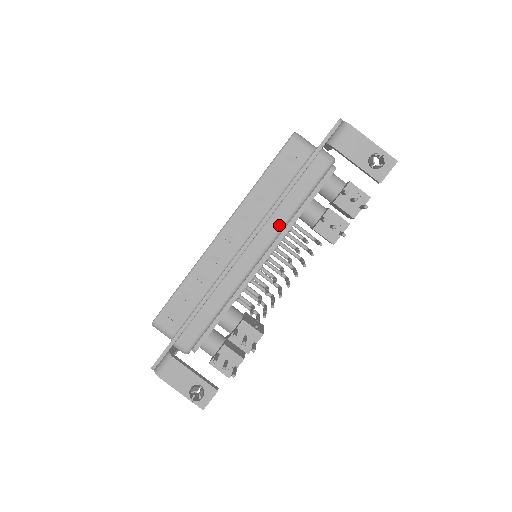
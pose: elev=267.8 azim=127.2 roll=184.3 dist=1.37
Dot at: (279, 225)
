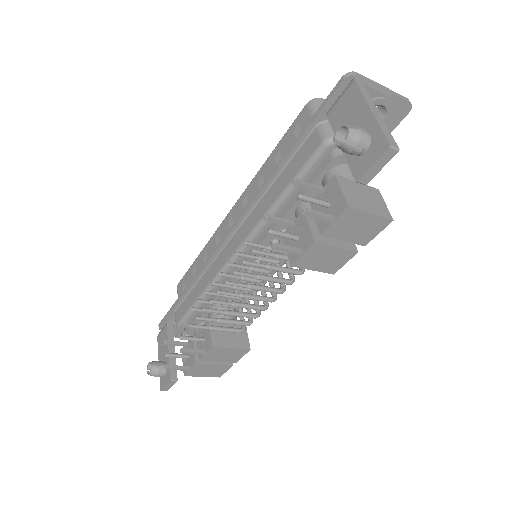
Dot at: (258, 218)
